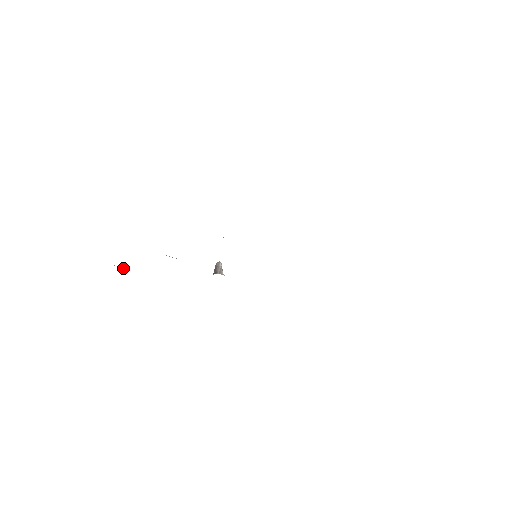
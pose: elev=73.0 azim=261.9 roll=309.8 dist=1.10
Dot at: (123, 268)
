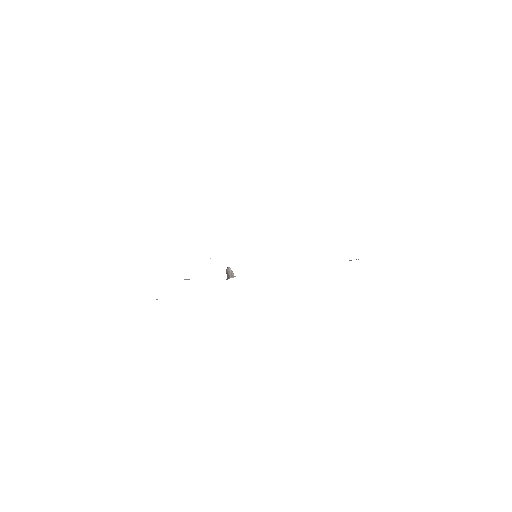
Dot at: occluded
